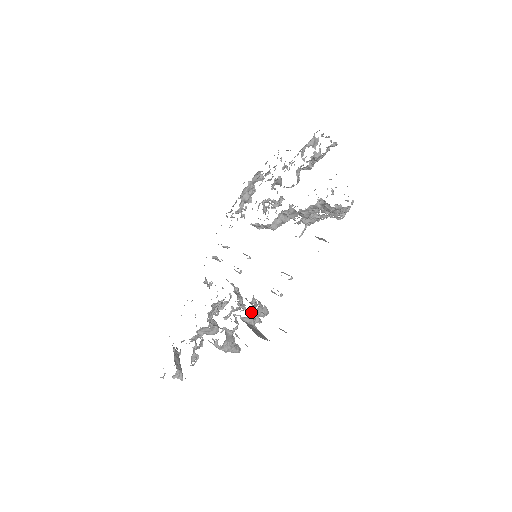
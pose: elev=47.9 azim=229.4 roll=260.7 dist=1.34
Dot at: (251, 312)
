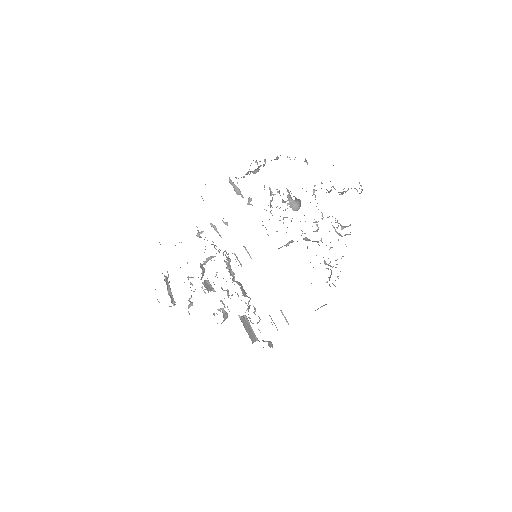
Dot at: occluded
